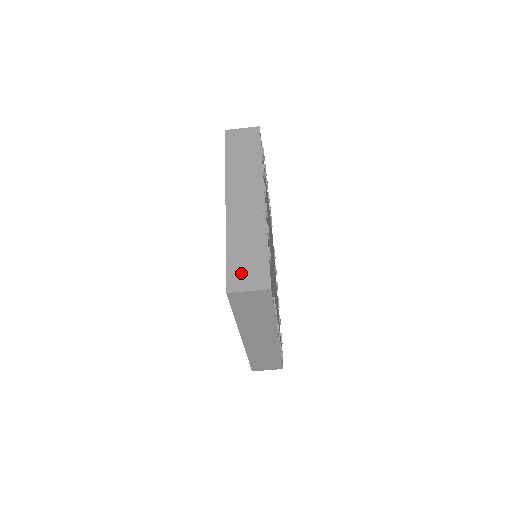
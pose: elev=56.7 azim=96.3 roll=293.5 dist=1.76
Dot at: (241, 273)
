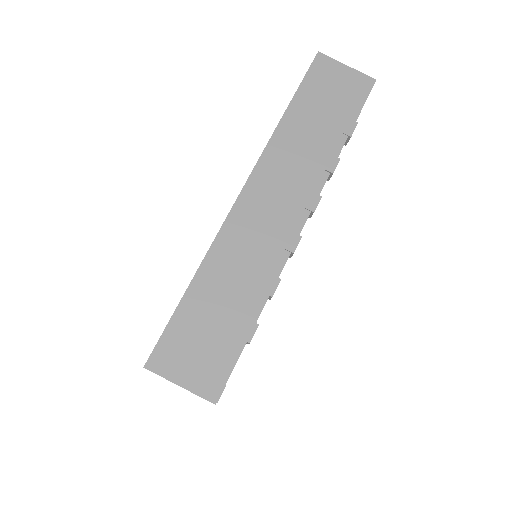
Dot at: occluded
